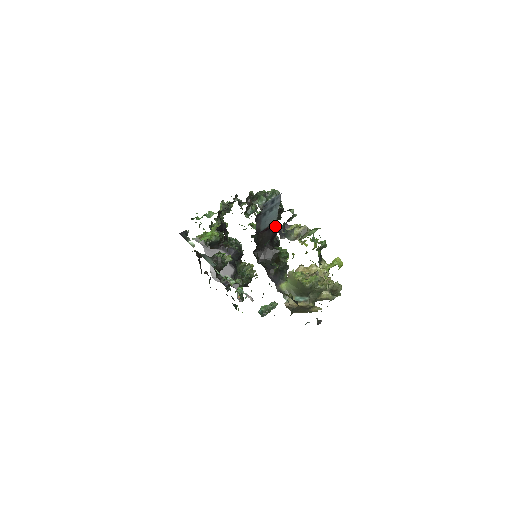
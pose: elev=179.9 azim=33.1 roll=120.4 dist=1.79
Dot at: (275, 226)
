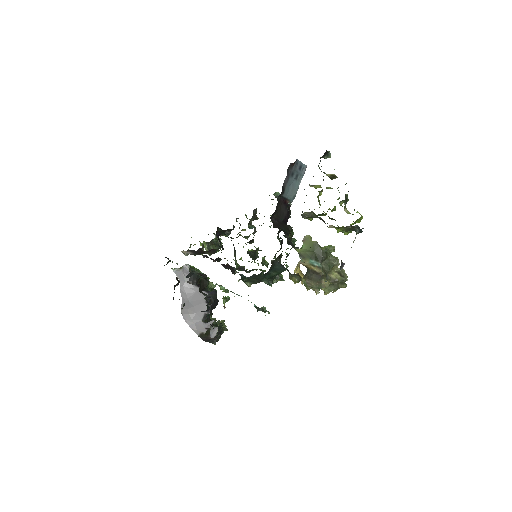
Dot at: occluded
